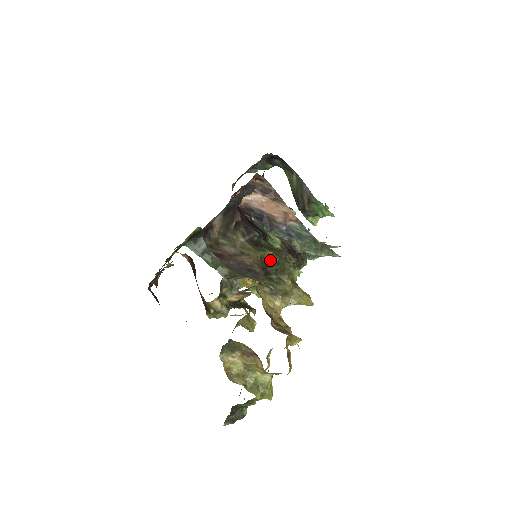
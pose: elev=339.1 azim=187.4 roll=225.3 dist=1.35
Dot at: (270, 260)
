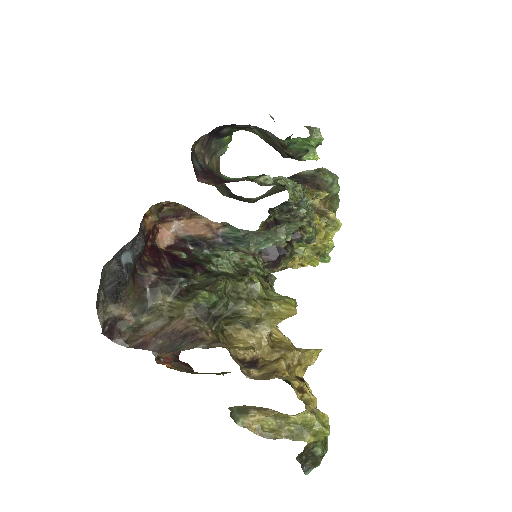
Dot at: (207, 303)
